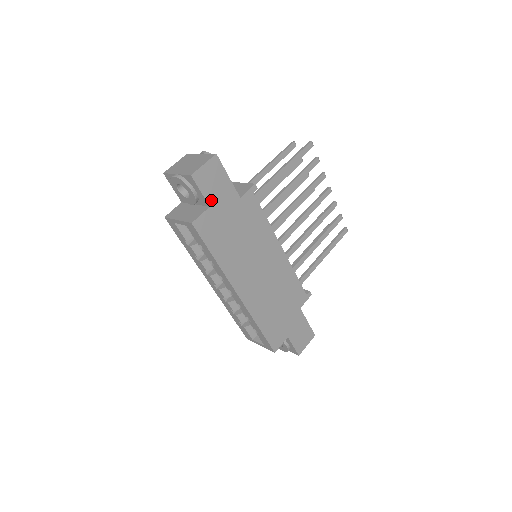
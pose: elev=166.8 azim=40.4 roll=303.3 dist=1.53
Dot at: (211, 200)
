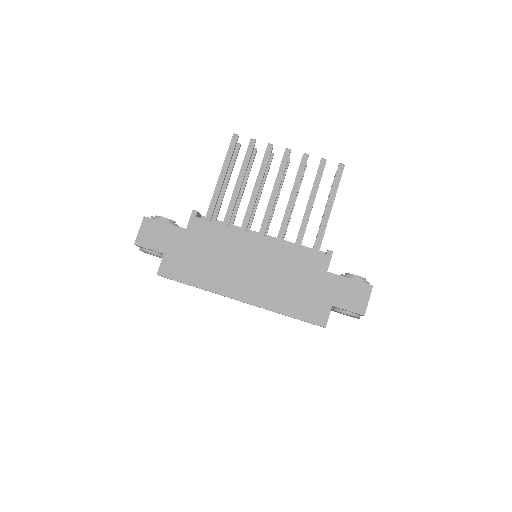
Dot at: (162, 249)
